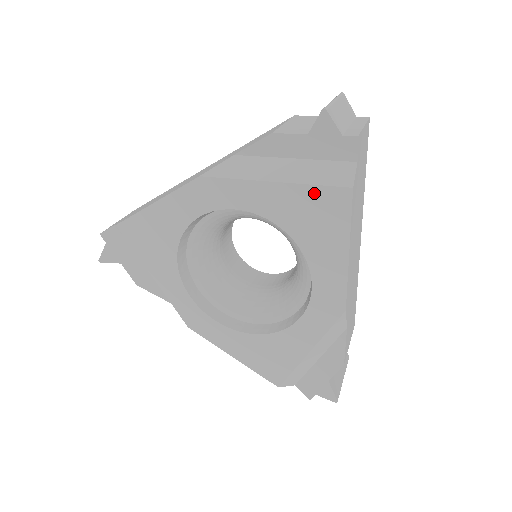
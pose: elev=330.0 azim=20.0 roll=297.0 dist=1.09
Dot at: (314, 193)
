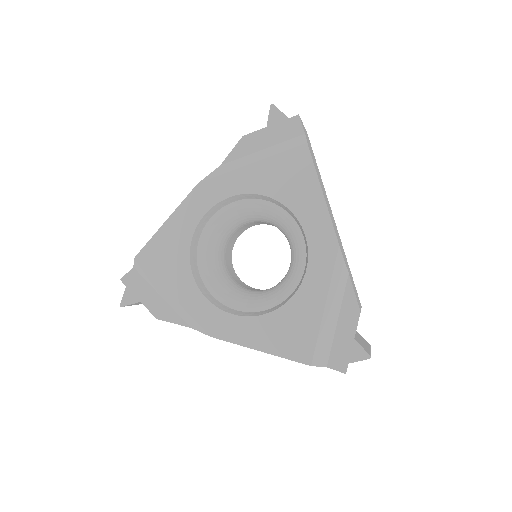
Dot at: (282, 158)
